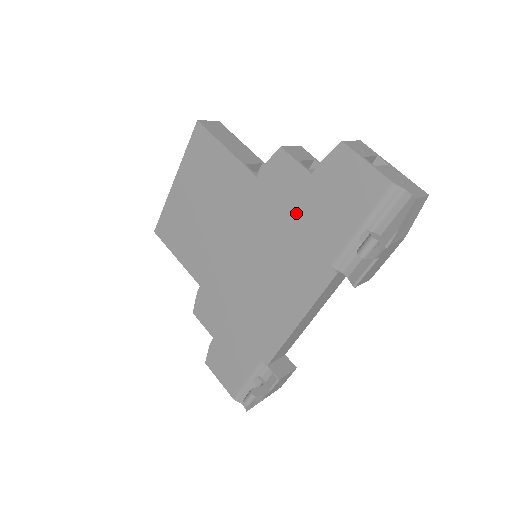
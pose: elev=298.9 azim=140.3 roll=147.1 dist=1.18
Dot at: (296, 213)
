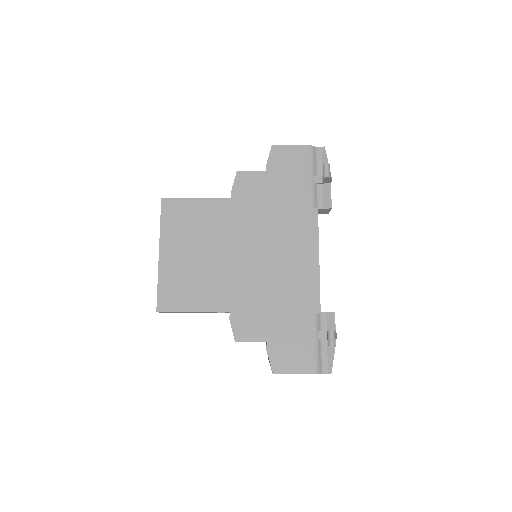
Dot at: (271, 198)
